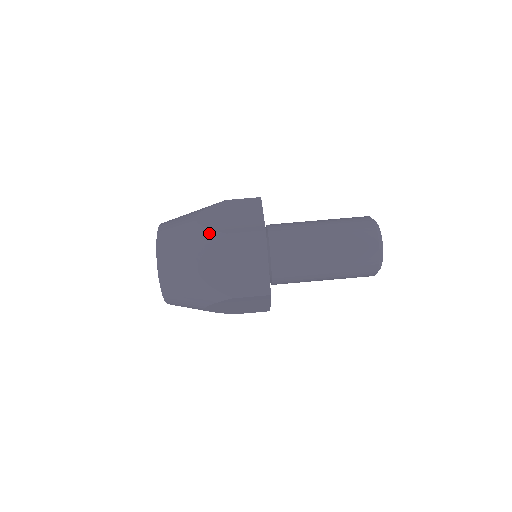
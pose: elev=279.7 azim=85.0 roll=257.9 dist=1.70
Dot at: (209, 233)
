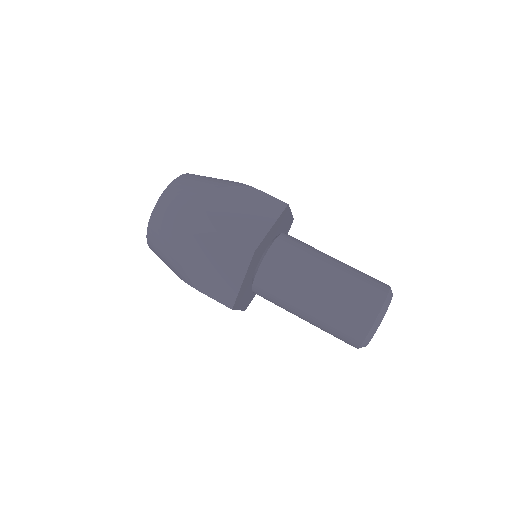
Dot at: (204, 219)
